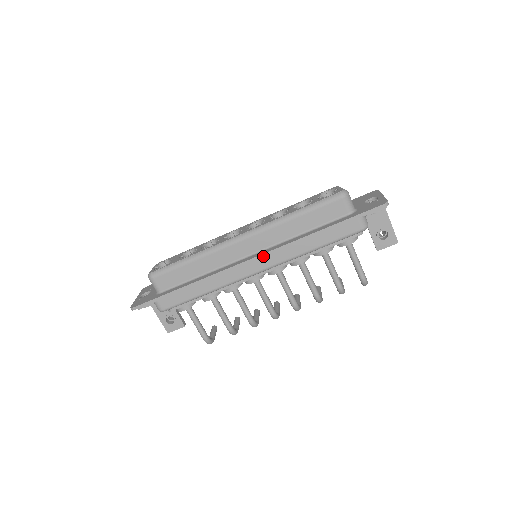
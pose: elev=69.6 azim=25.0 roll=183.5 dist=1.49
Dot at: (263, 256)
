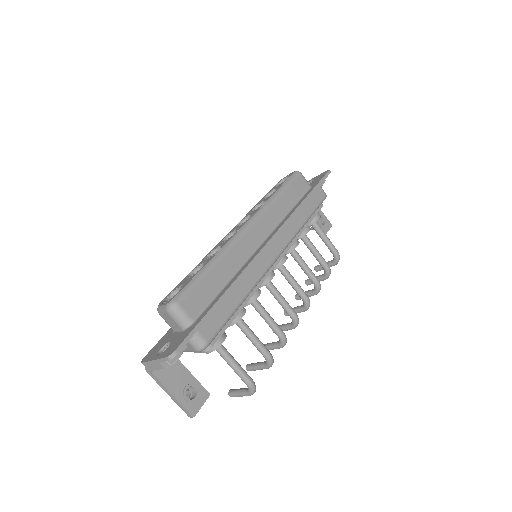
Dot at: (277, 235)
